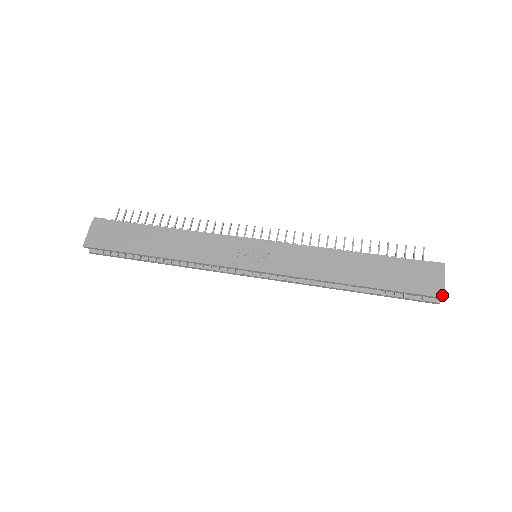
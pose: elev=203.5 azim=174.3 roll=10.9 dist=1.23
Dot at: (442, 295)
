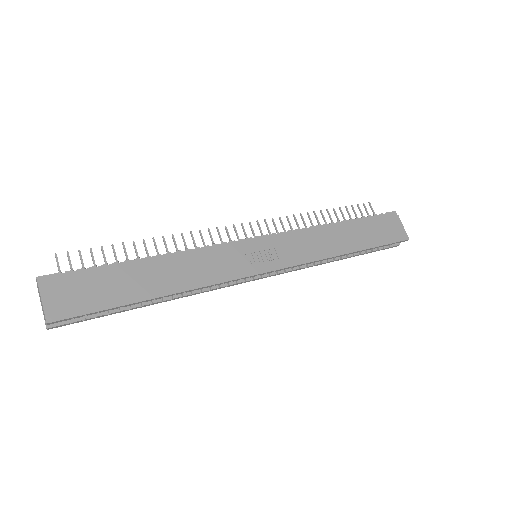
Dot at: (407, 237)
